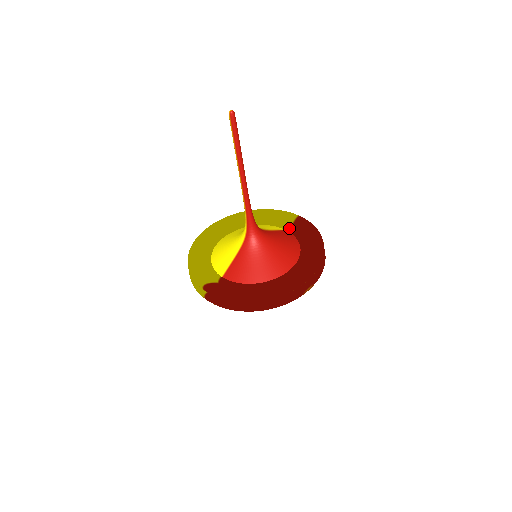
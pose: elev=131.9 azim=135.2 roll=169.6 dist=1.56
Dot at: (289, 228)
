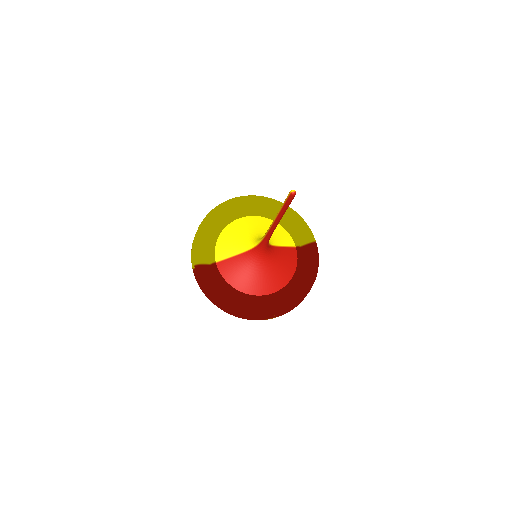
Dot at: (300, 246)
